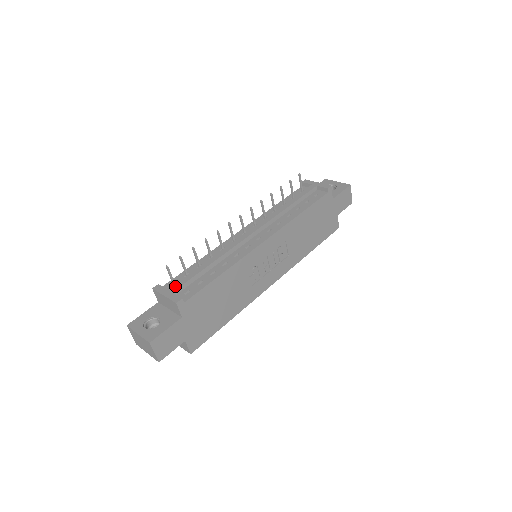
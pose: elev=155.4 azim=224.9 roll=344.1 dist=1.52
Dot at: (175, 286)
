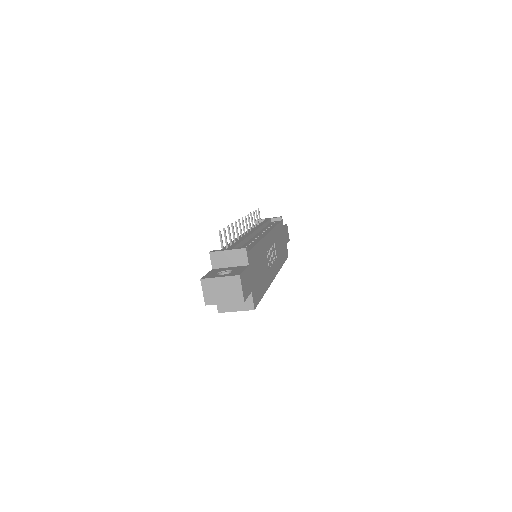
Dot at: (230, 247)
